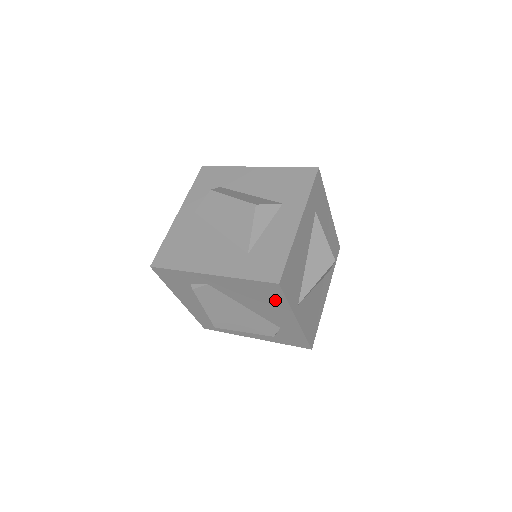
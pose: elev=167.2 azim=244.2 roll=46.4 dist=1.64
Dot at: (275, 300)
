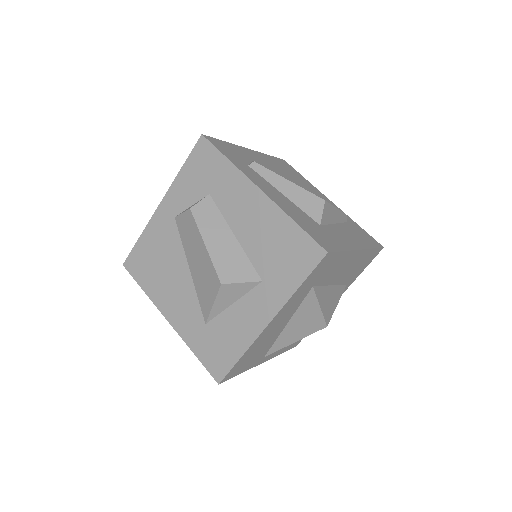
Dot at: occluded
